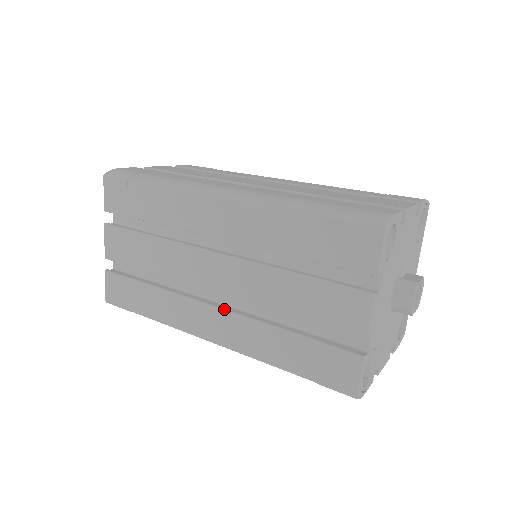
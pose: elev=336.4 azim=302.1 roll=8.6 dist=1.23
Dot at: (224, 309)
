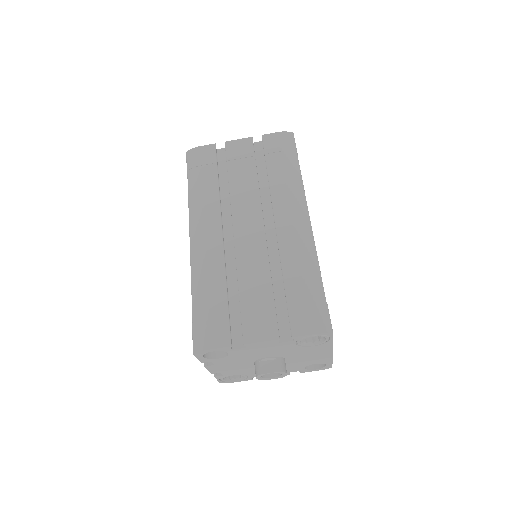
Dot at: occluded
